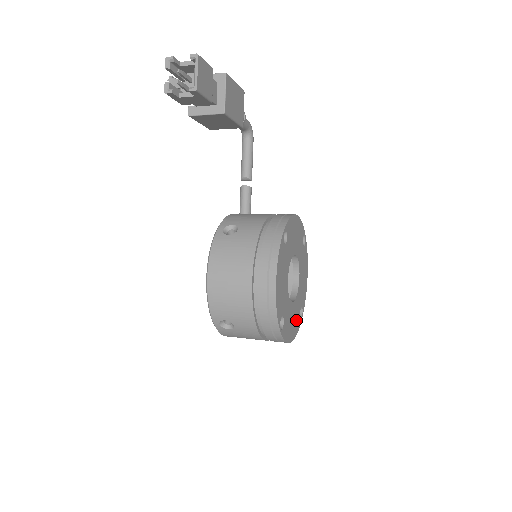
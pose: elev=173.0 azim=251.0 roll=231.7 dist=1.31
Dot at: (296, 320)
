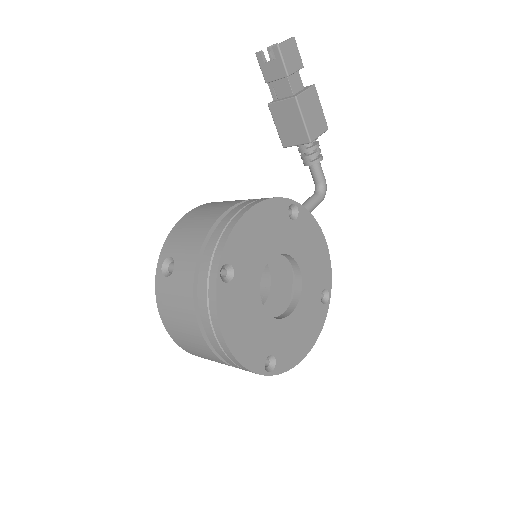
Dot at: (255, 346)
